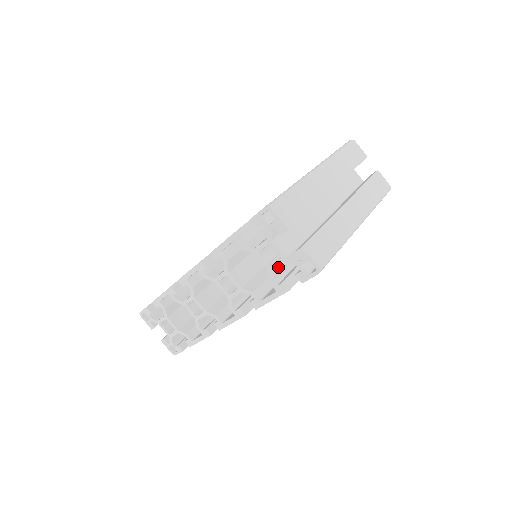
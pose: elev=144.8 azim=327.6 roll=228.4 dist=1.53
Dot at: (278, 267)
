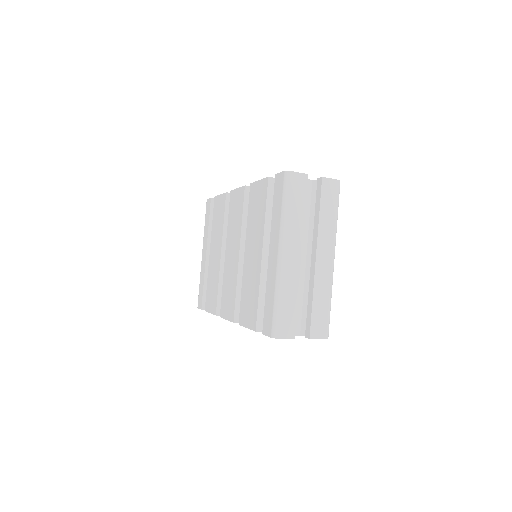
Dot at: occluded
